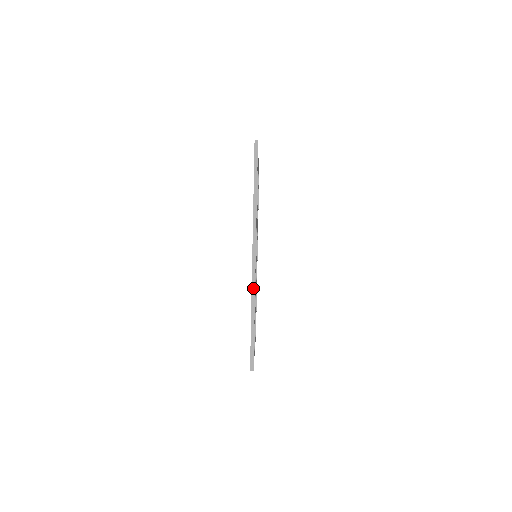
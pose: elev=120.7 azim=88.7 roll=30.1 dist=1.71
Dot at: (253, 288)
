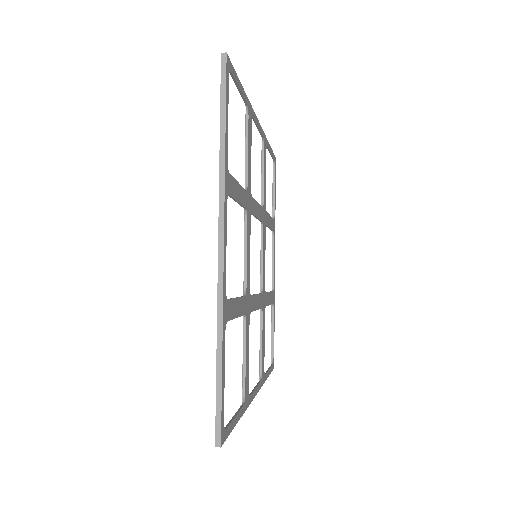
Dot at: occluded
